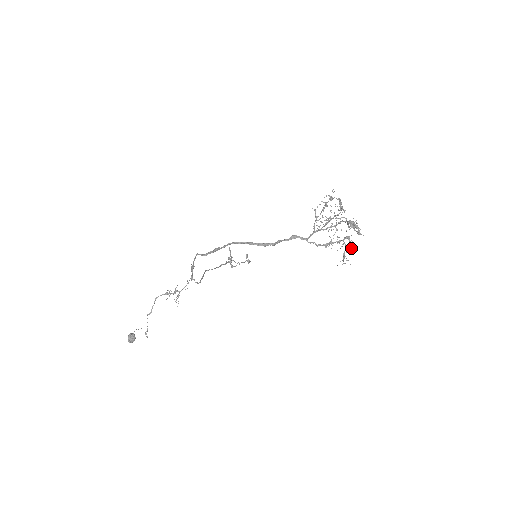
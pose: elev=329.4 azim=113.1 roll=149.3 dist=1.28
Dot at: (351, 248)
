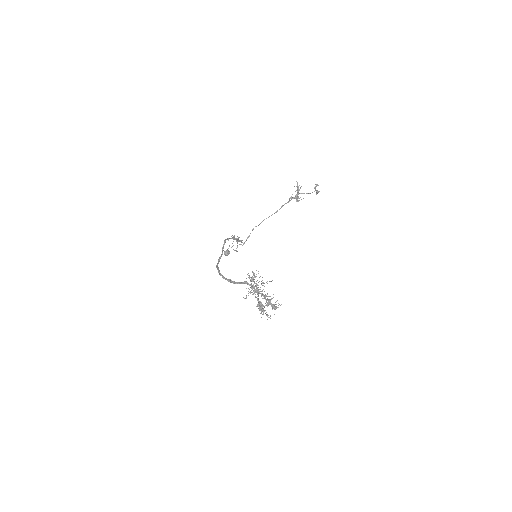
Dot at: occluded
